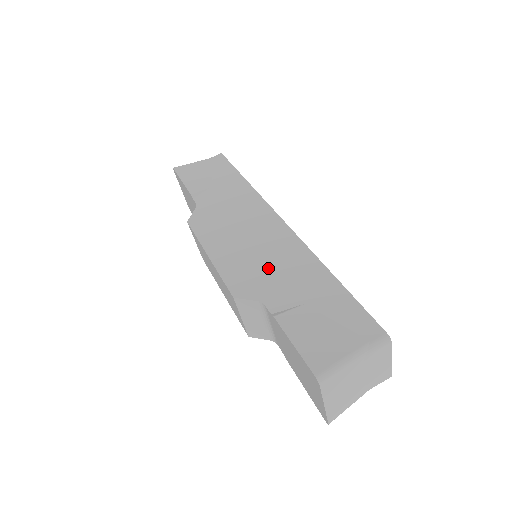
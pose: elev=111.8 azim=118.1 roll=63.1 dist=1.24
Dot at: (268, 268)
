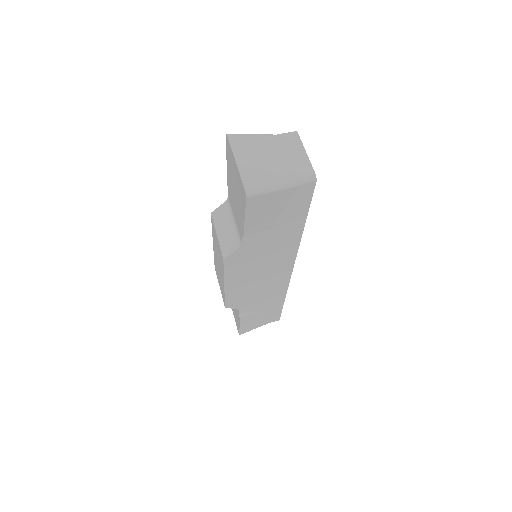
Dot at: occluded
